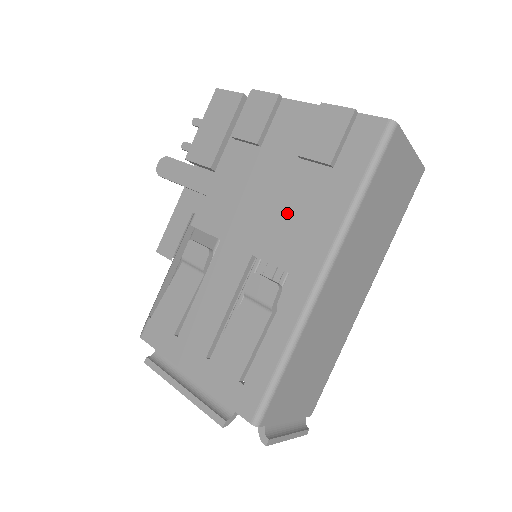
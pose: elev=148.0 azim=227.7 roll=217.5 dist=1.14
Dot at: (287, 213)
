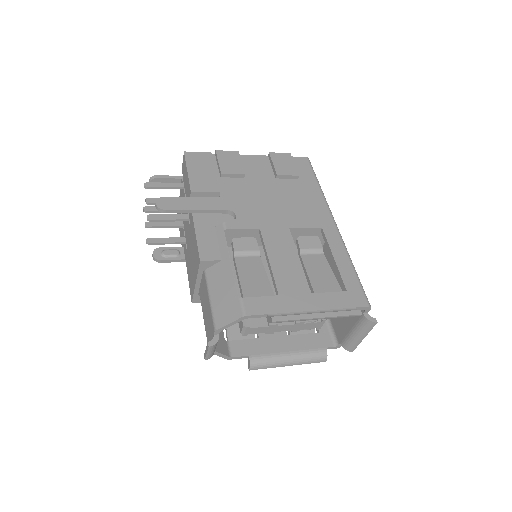
Dot at: (292, 203)
